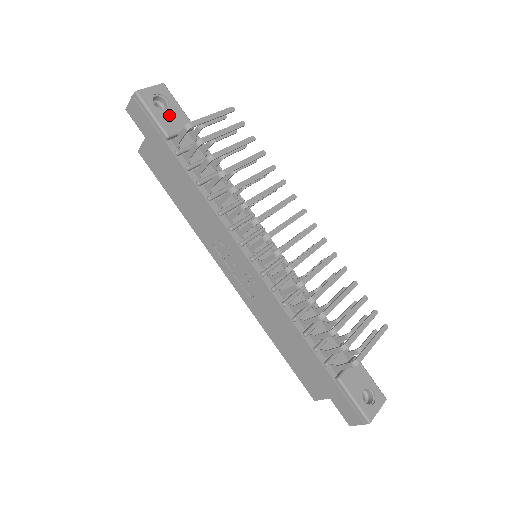
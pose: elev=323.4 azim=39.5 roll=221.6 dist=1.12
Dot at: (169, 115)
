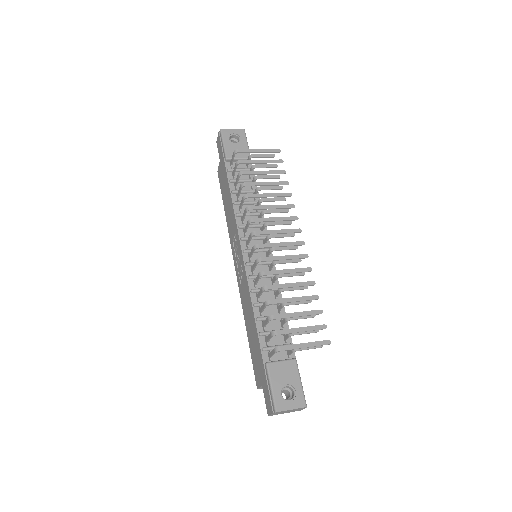
Dot at: (236, 147)
